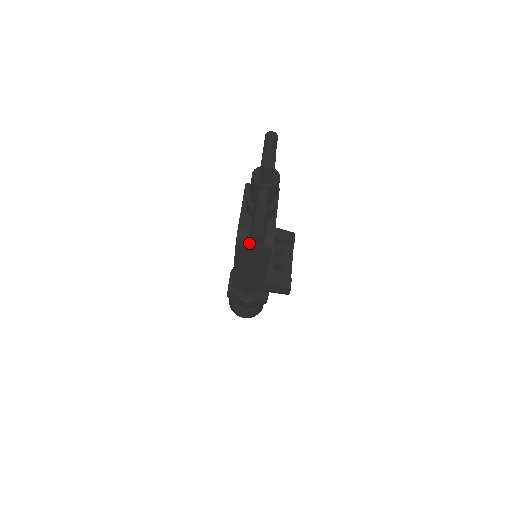
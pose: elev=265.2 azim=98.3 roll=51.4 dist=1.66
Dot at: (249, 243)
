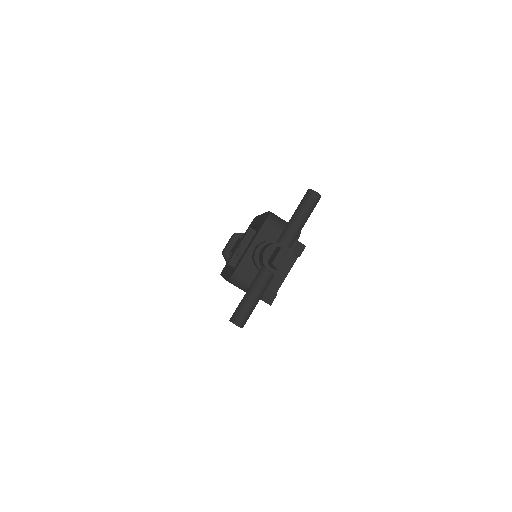
Dot at: (240, 287)
